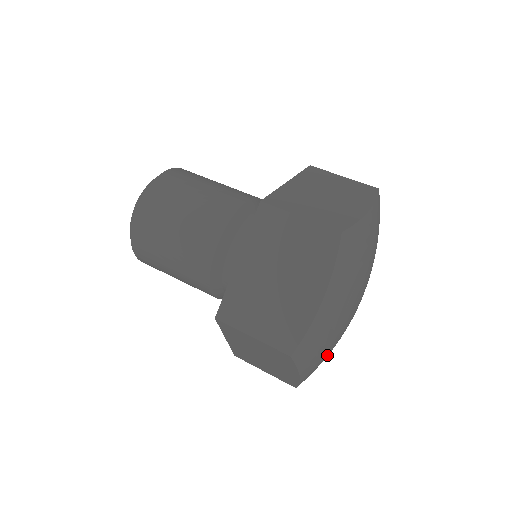
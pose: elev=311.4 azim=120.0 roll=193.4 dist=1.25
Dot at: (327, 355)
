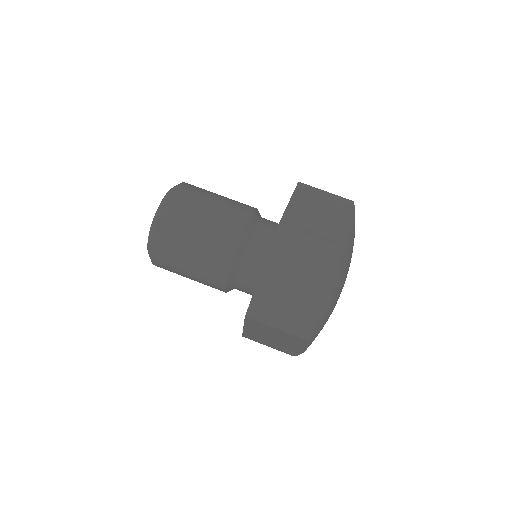
Dot at: occluded
